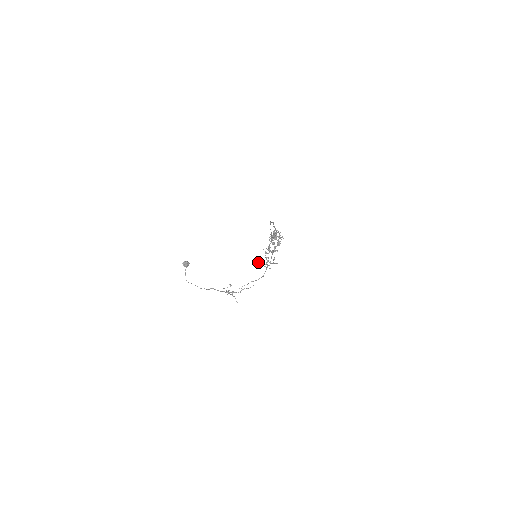
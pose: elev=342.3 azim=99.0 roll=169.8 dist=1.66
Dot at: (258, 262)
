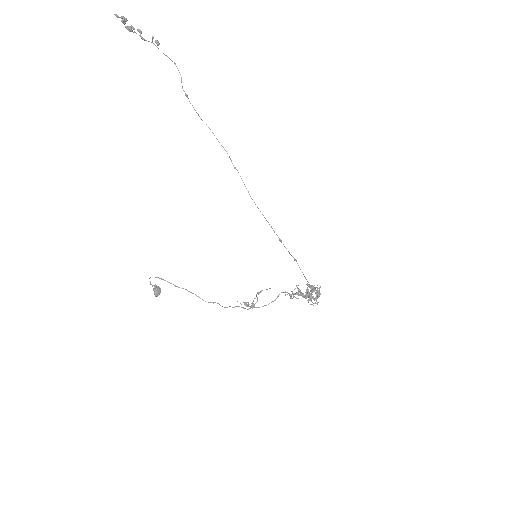
Dot at: occluded
